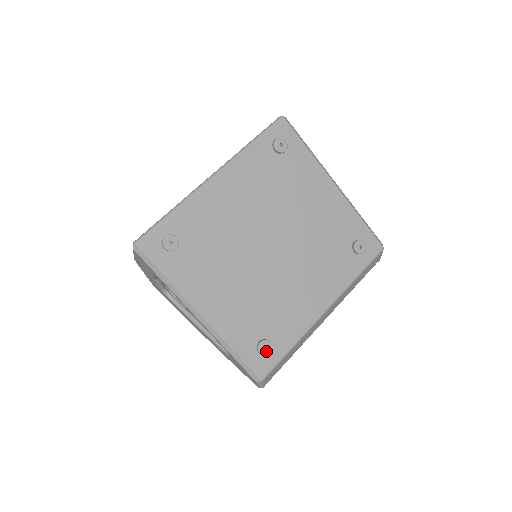
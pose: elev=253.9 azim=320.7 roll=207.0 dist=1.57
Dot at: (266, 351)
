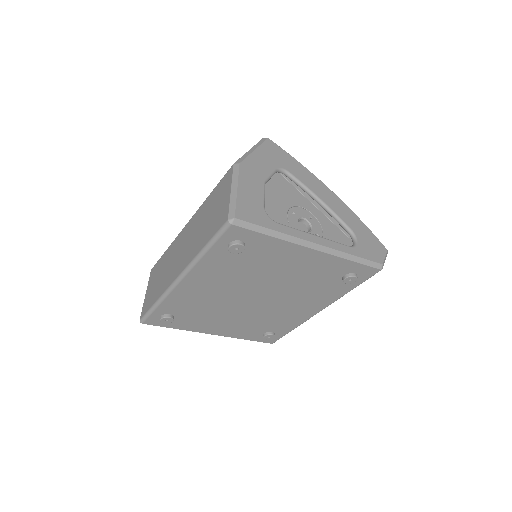
Dot at: (270, 338)
